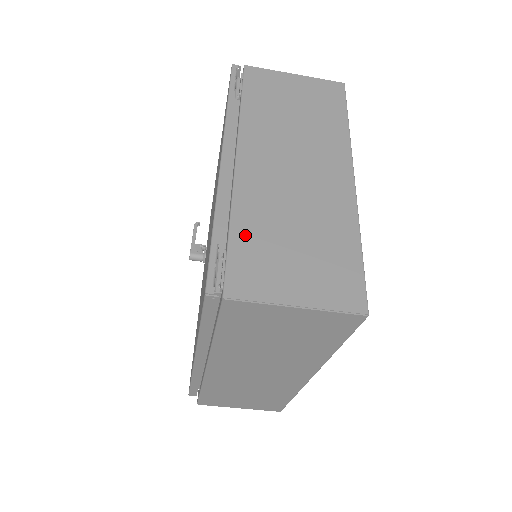
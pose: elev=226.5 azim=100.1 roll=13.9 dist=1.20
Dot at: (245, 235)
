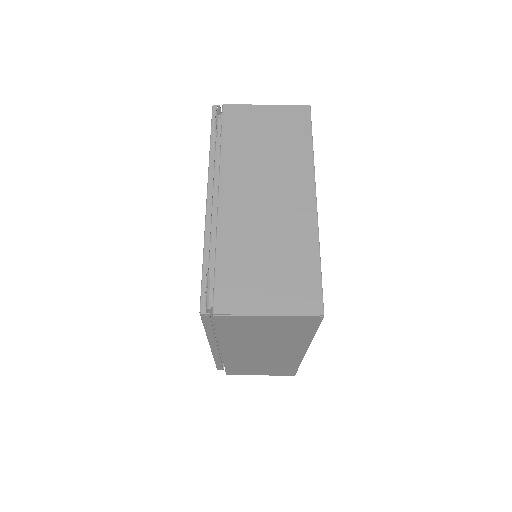
Dot at: (227, 262)
